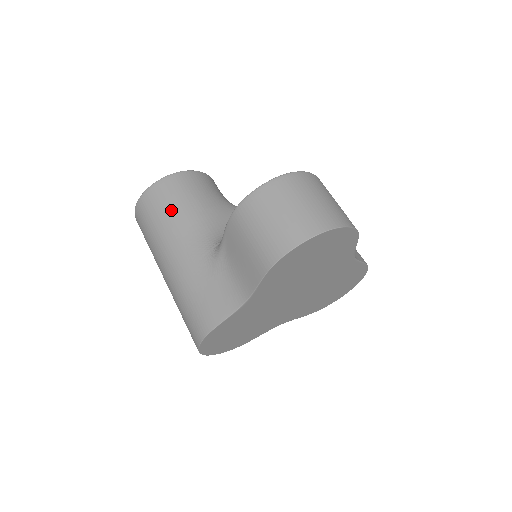
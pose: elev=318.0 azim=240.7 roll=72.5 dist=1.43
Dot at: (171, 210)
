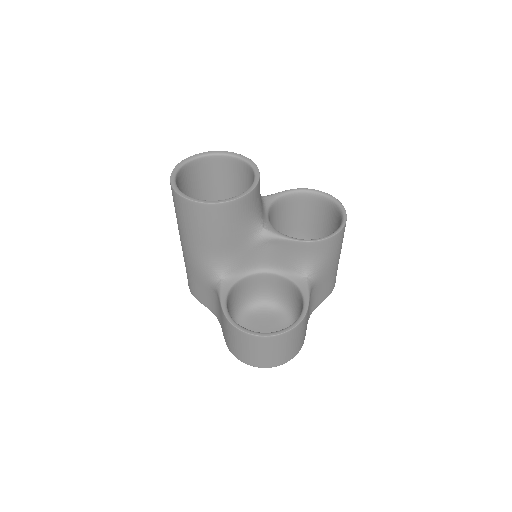
Dot at: (196, 230)
